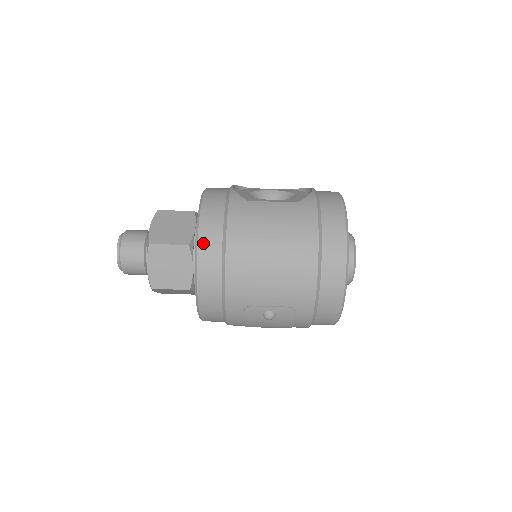
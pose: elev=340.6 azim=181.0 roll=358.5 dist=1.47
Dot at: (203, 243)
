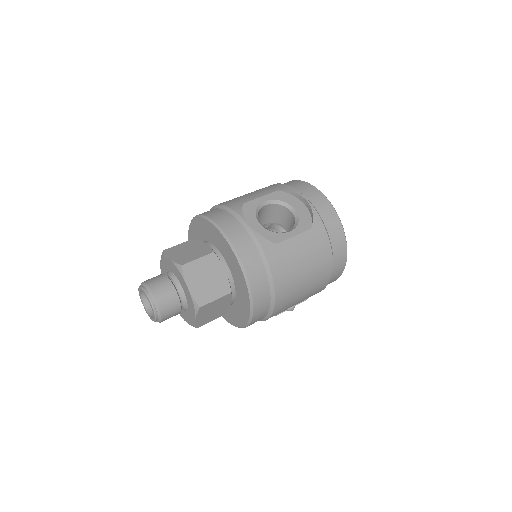
Dot at: (257, 297)
